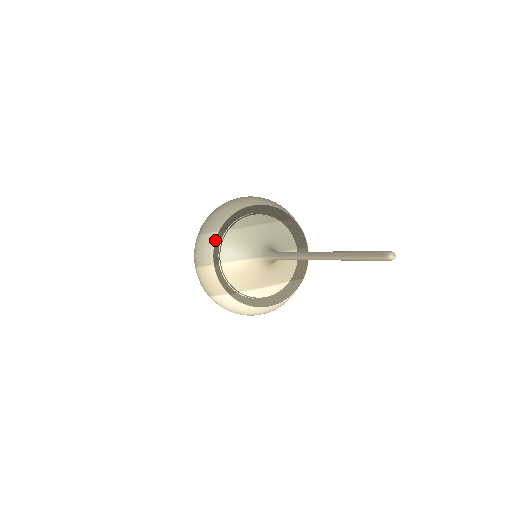
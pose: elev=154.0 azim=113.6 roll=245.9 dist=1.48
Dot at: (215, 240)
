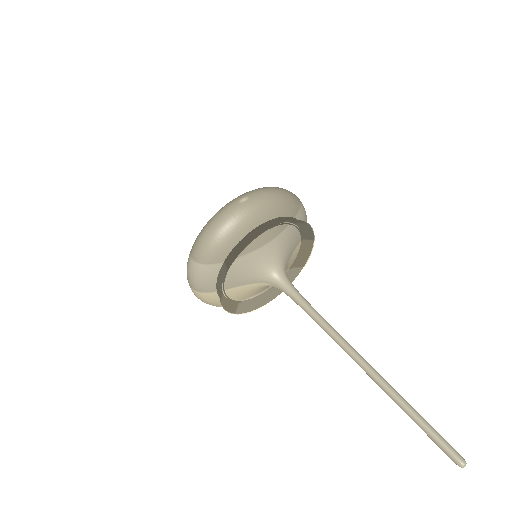
Dot at: (222, 282)
